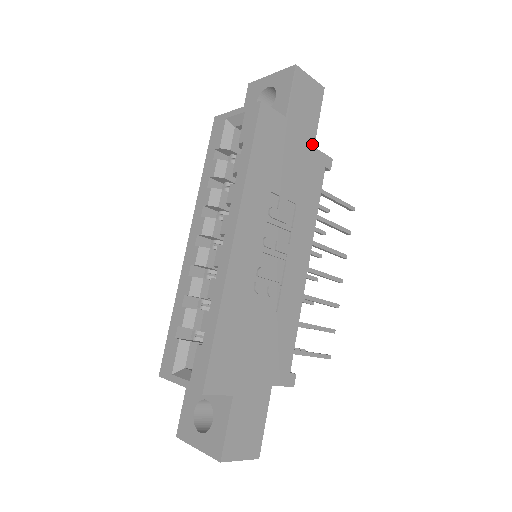
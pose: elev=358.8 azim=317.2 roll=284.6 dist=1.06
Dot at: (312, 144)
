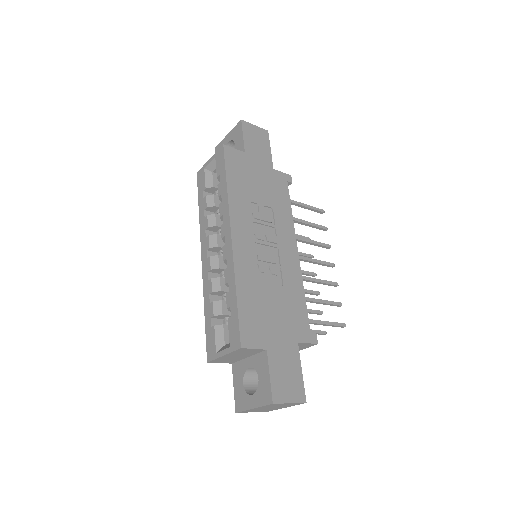
Dot at: (271, 167)
